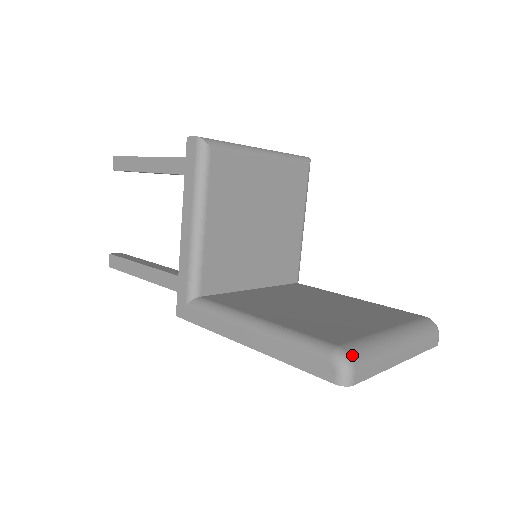
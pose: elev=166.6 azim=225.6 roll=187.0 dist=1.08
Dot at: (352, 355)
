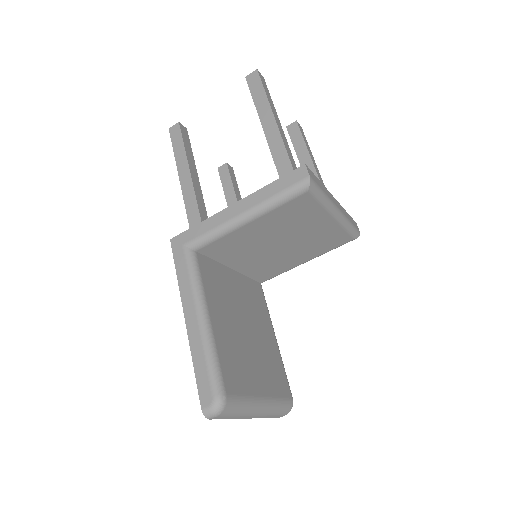
Dot at: (227, 407)
